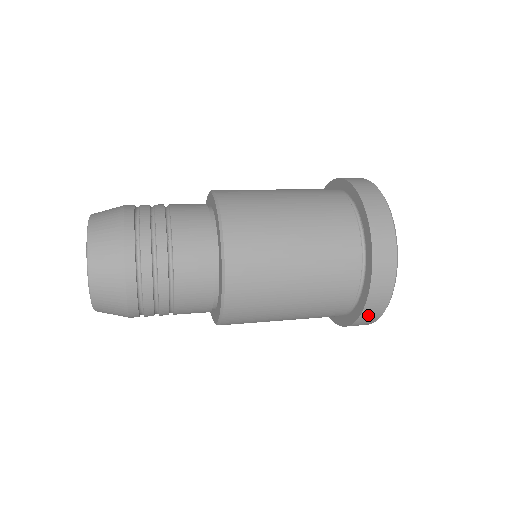
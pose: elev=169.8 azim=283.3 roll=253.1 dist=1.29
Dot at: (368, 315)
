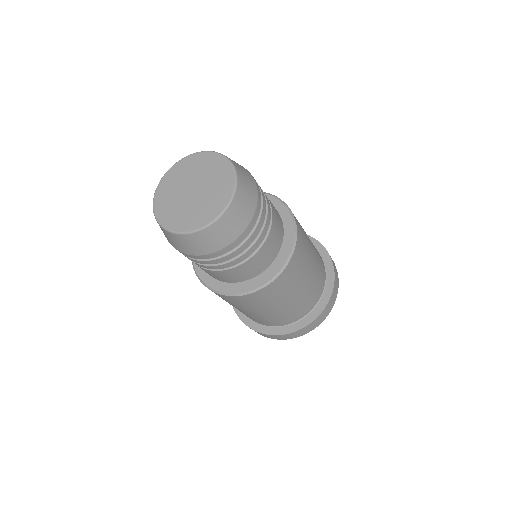
Dot at: (329, 306)
